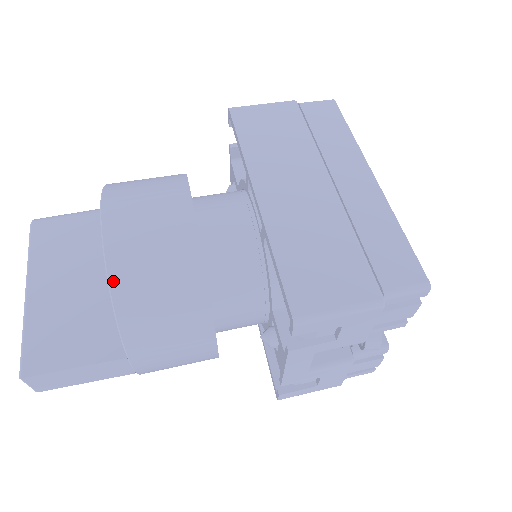
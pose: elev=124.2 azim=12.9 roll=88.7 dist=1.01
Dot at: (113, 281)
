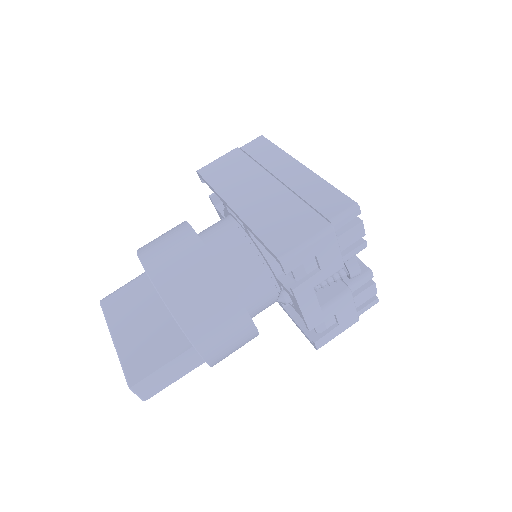
Dot at: (163, 295)
